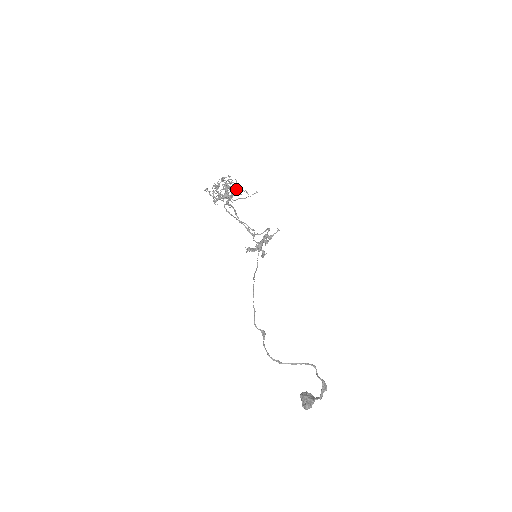
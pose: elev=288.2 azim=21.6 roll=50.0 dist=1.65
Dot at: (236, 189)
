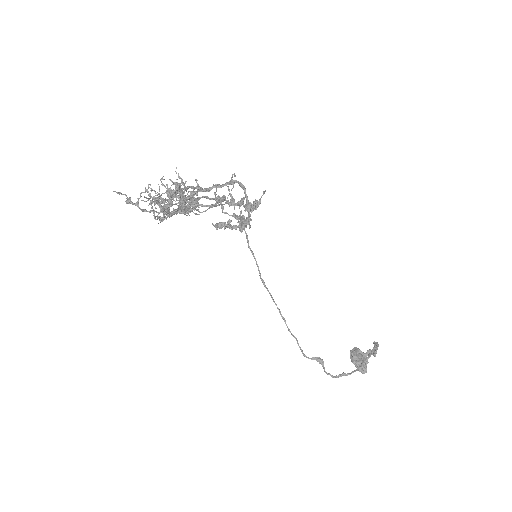
Dot at: (211, 207)
